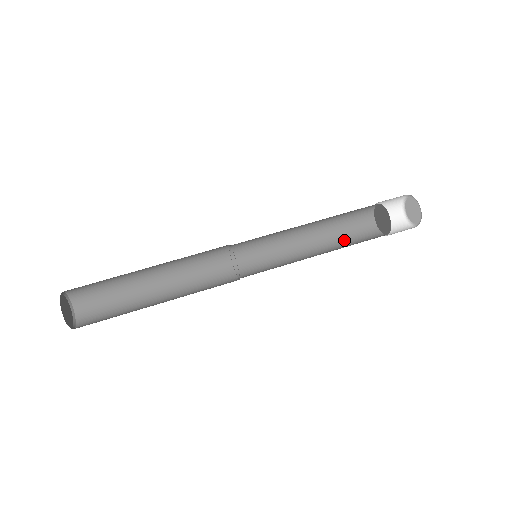
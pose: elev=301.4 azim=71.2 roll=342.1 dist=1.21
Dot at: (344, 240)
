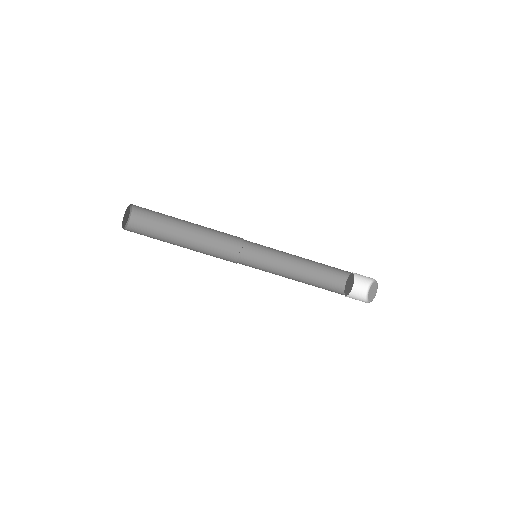
Dot at: (320, 272)
